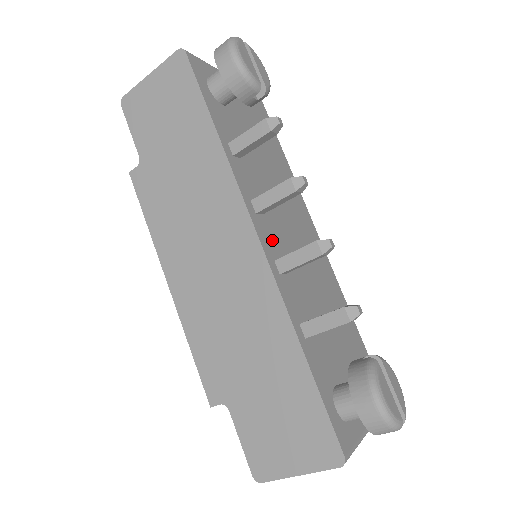
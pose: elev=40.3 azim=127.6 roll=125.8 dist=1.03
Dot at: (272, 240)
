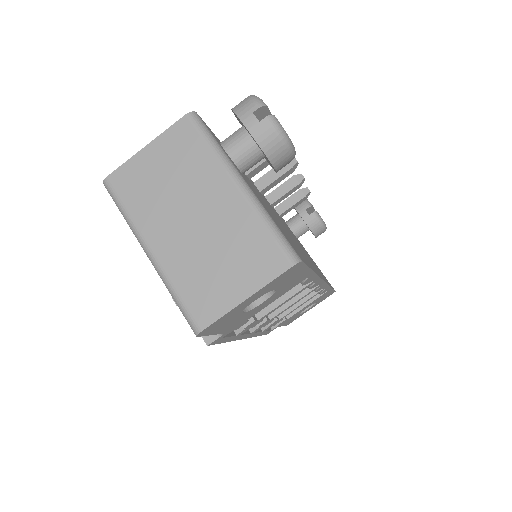
Dot at: occluded
